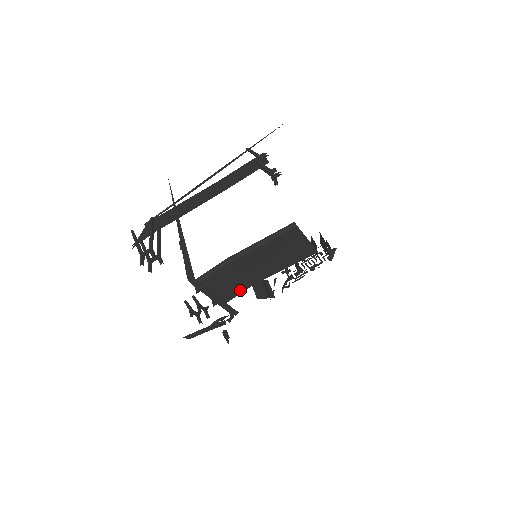
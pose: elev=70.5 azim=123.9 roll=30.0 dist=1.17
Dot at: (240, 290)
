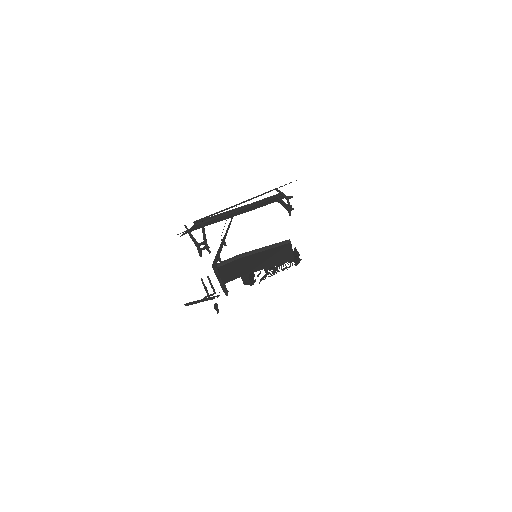
Dot at: (236, 277)
